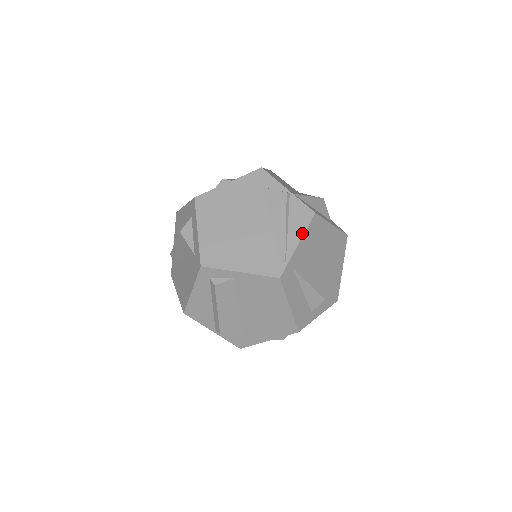
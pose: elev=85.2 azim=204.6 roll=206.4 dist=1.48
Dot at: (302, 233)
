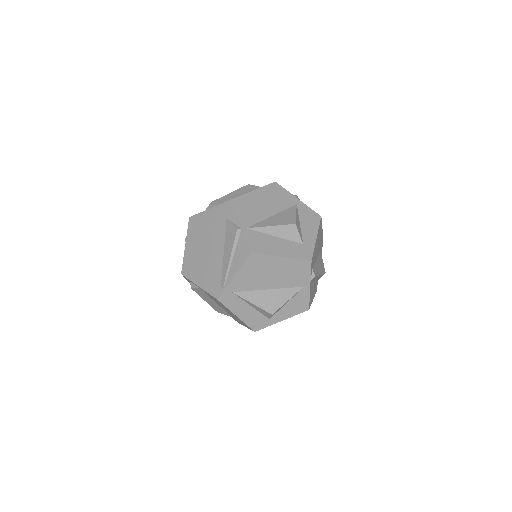
Dot at: (239, 267)
